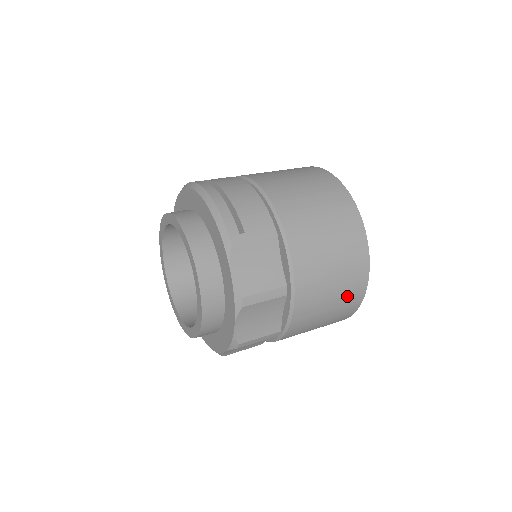
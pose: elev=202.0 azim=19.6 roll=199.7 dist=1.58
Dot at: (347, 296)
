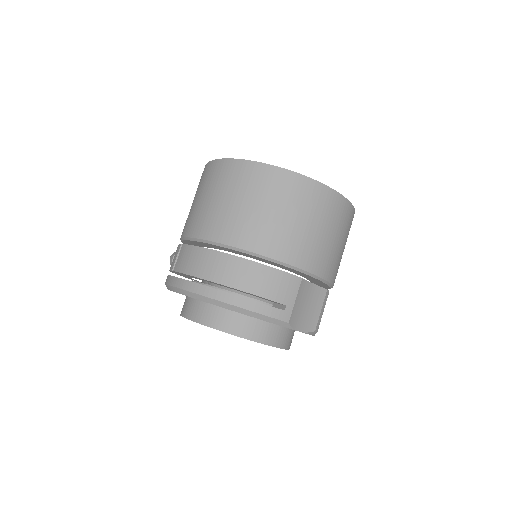
Dot at: occluded
